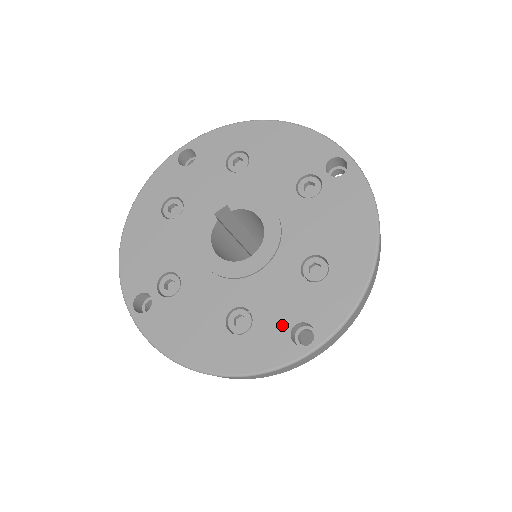
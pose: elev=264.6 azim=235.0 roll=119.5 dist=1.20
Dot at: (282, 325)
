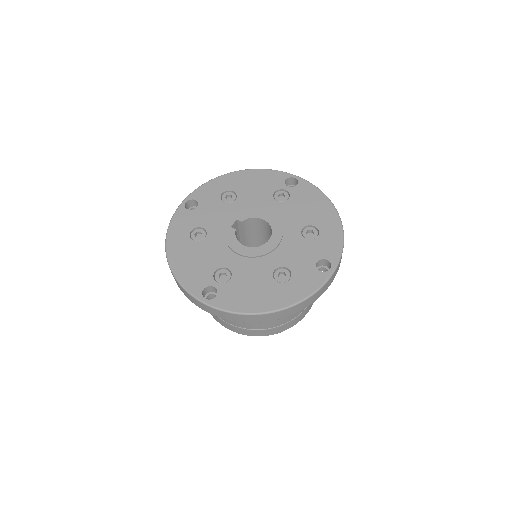
Dot at: (309, 266)
